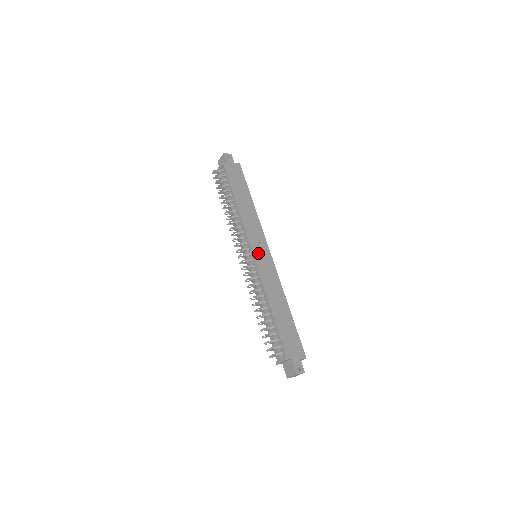
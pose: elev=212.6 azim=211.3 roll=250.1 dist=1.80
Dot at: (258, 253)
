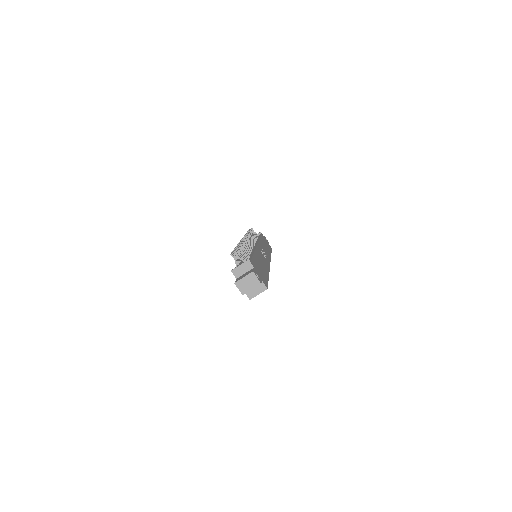
Dot at: (261, 250)
